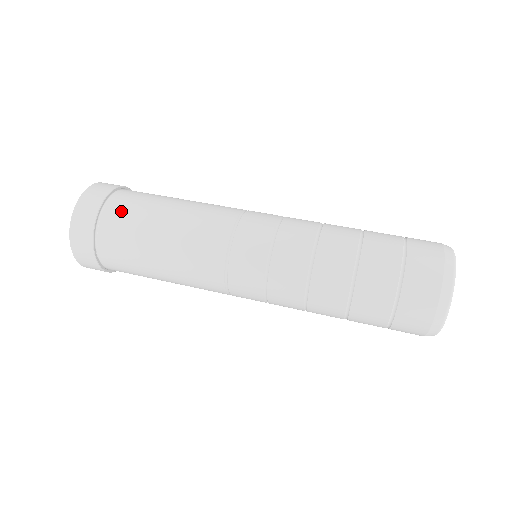
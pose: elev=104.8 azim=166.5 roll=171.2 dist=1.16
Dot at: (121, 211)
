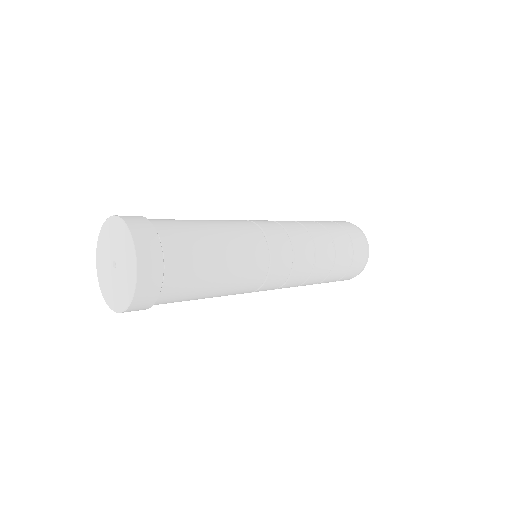
Dot at: (178, 289)
